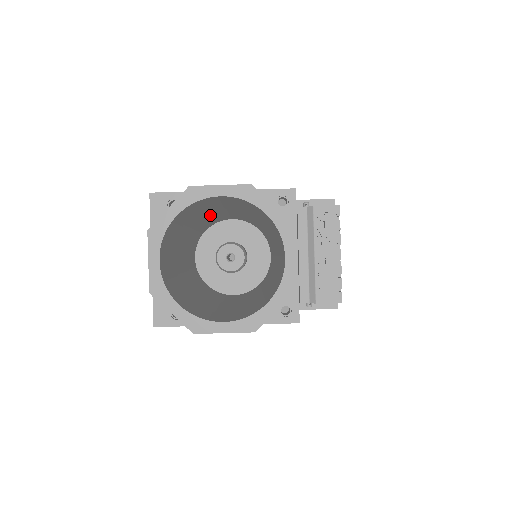
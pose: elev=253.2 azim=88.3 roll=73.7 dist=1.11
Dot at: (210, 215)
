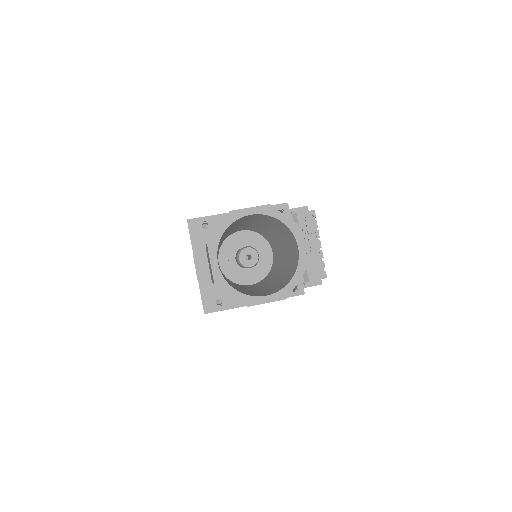
Dot at: (233, 229)
